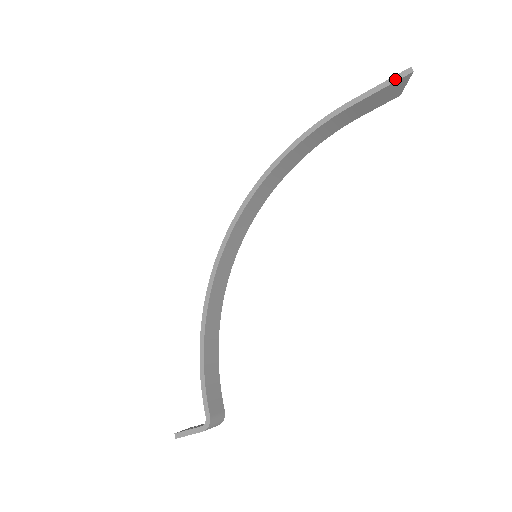
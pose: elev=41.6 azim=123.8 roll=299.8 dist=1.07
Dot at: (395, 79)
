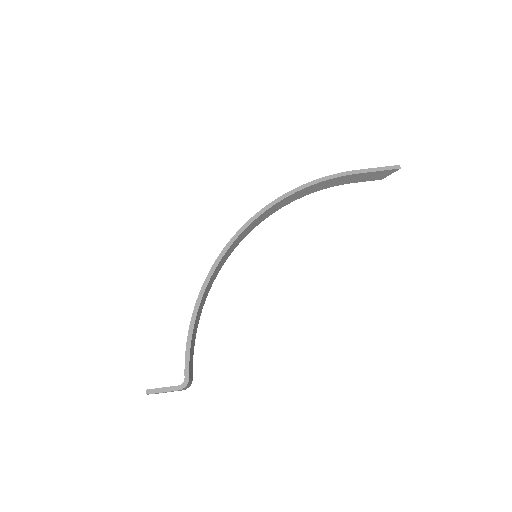
Dot at: (389, 168)
